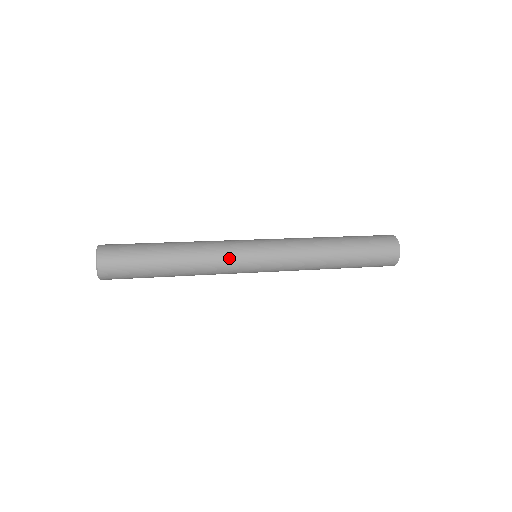
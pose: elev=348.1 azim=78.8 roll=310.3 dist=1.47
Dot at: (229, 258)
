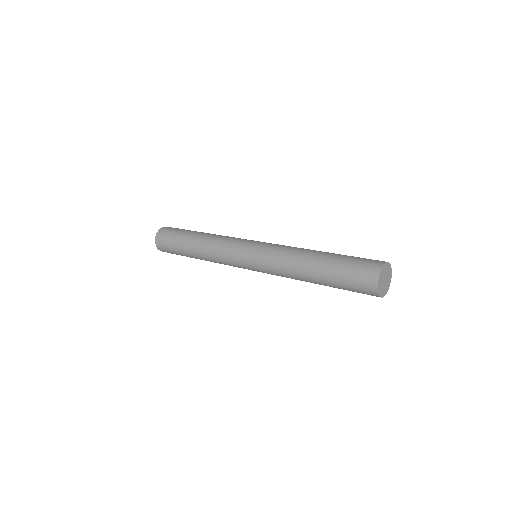
Dot at: (226, 254)
